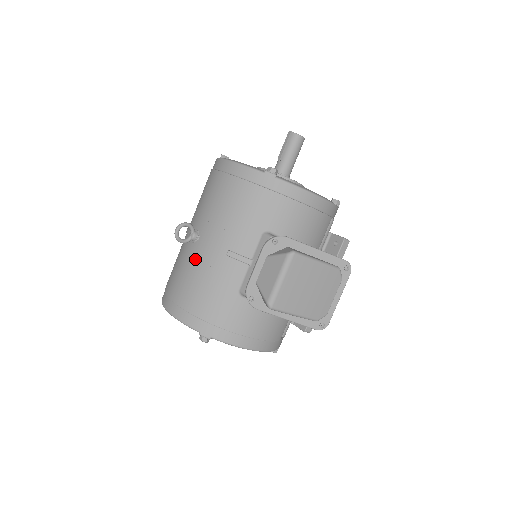
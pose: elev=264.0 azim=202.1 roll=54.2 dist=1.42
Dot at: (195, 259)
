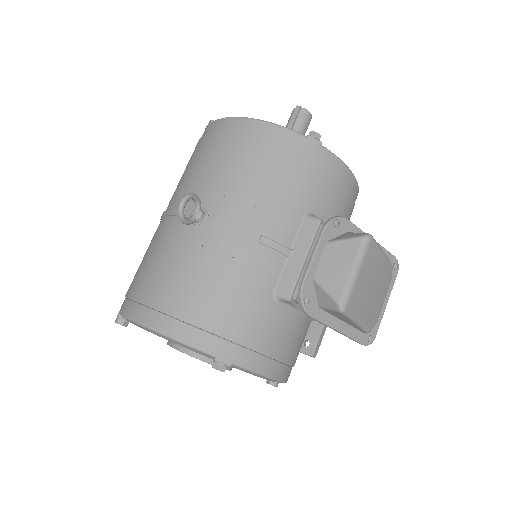
Dot at: (204, 248)
